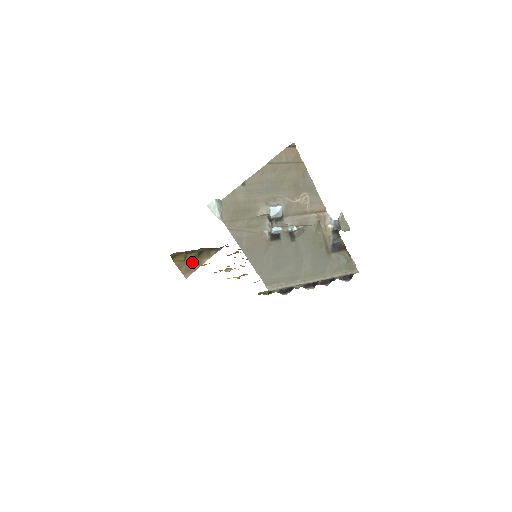
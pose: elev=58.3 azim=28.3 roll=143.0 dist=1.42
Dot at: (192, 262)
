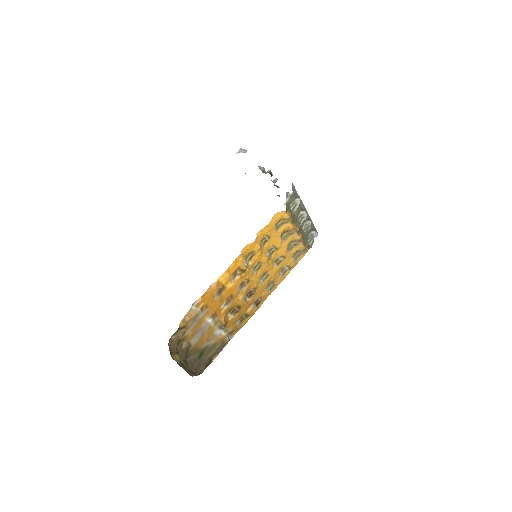
Dot at: occluded
